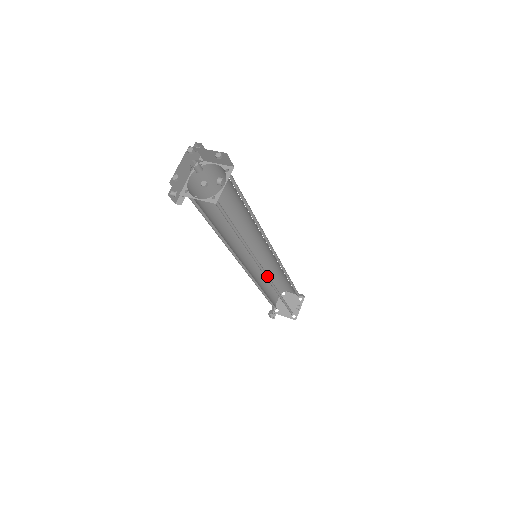
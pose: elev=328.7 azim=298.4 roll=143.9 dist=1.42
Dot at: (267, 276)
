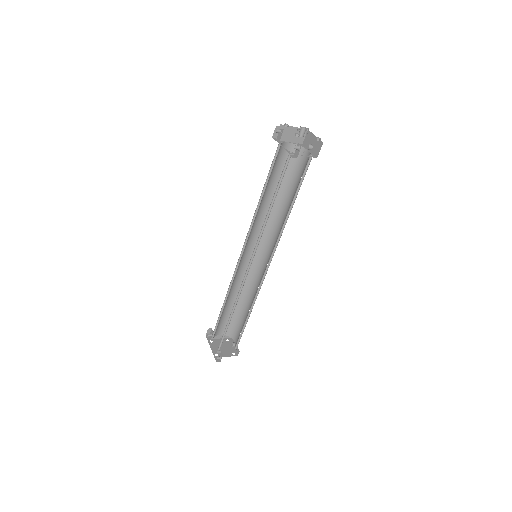
Dot at: (263, 275)
